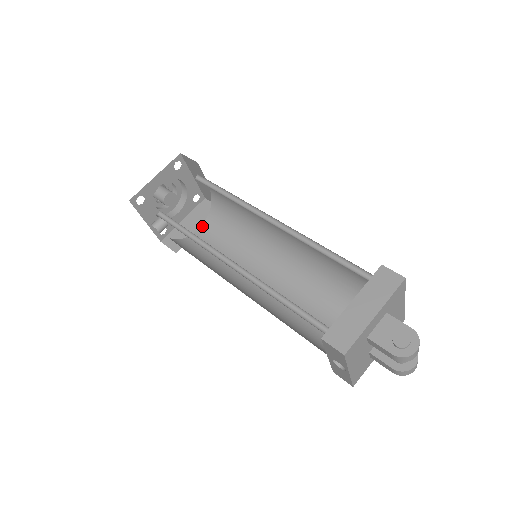
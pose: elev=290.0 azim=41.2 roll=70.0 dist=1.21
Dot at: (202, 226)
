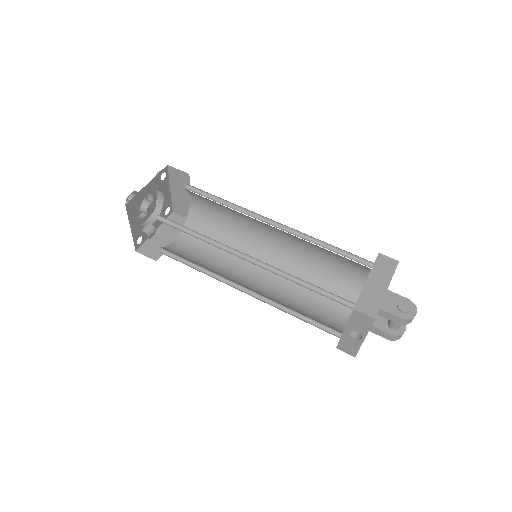
Dot at: (179, 236)
